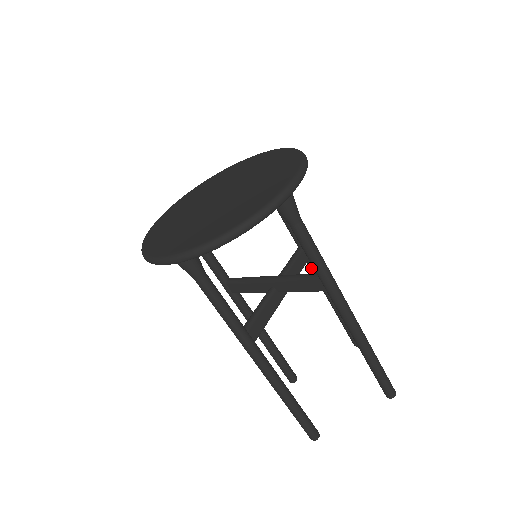
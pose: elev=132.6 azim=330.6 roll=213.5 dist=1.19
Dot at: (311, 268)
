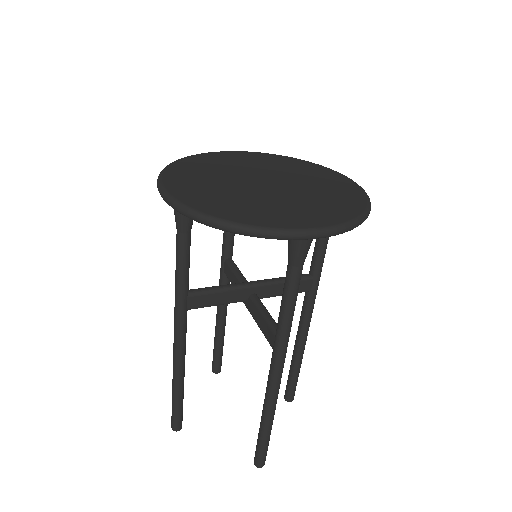
Dot at: (225, 284)
